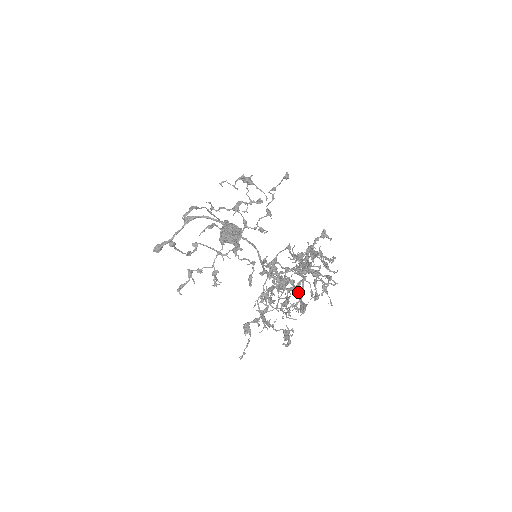
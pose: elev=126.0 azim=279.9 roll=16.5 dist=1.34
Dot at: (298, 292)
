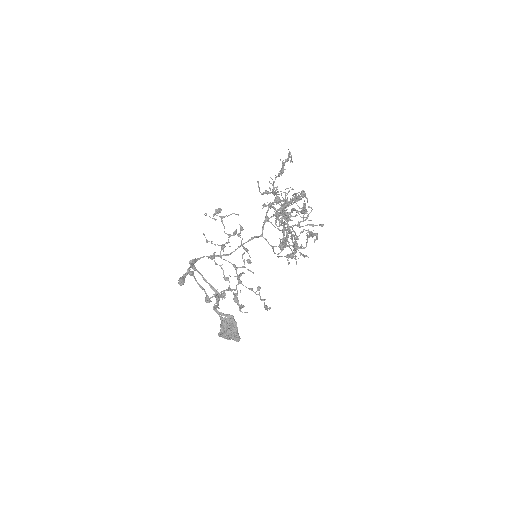
Dot at: (292, 201)
